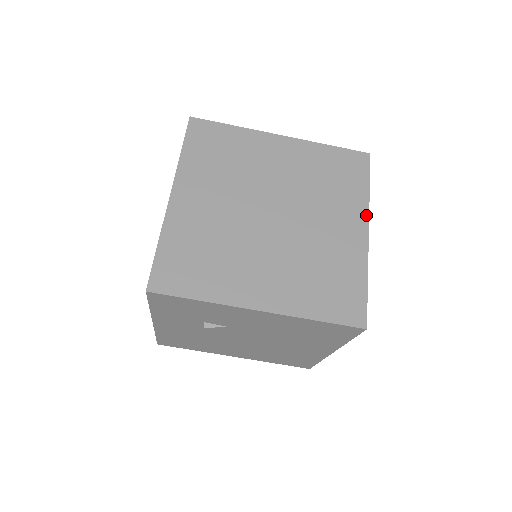
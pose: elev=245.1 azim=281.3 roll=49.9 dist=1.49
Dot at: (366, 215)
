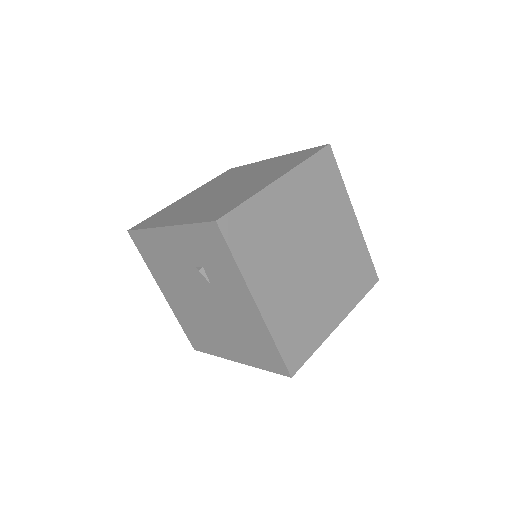
Dot at: (348, 312)
